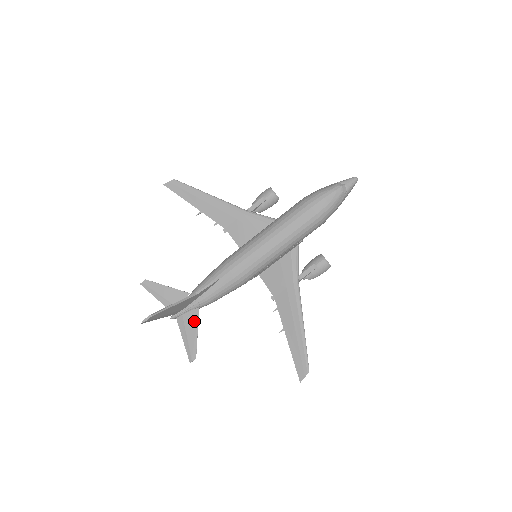
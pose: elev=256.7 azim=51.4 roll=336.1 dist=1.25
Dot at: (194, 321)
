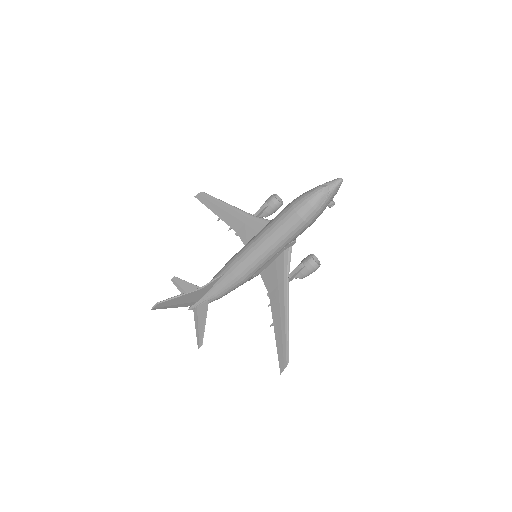
Dot at: (204, 313)
